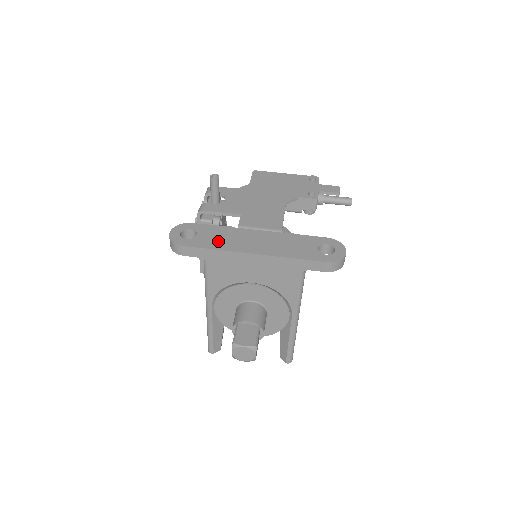
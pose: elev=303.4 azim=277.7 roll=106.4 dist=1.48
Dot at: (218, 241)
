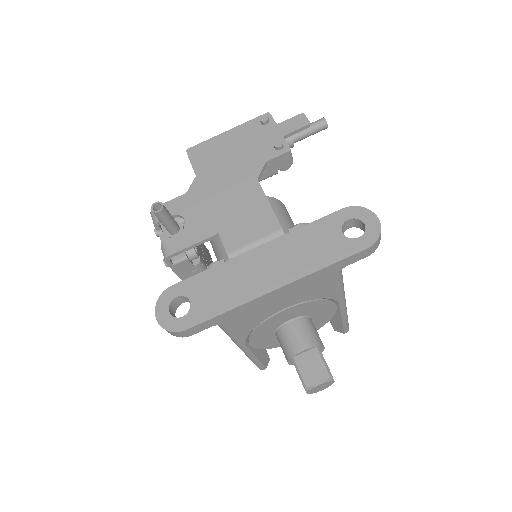
Dot at: (221, 296)
